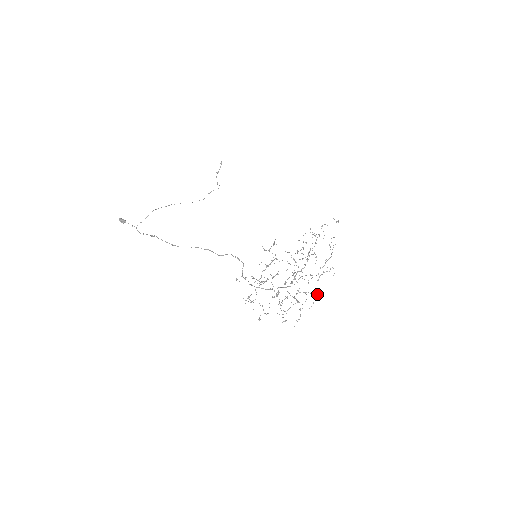
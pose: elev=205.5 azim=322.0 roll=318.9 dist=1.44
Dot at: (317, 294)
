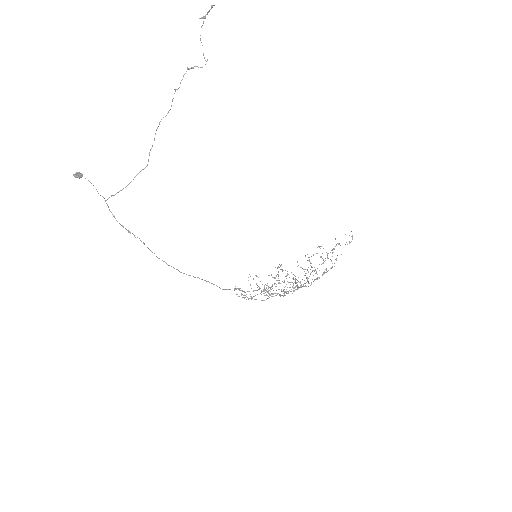
Dot at: occluded
